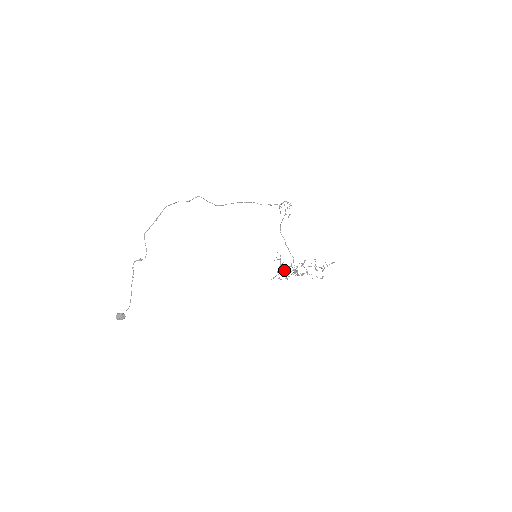
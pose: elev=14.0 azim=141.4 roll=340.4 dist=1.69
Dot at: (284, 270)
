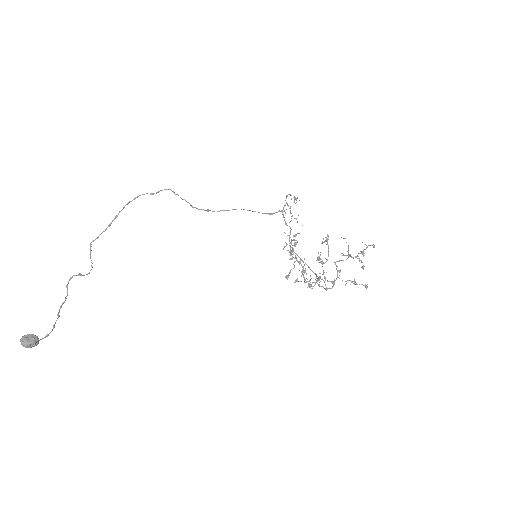
Dot at: occluded
